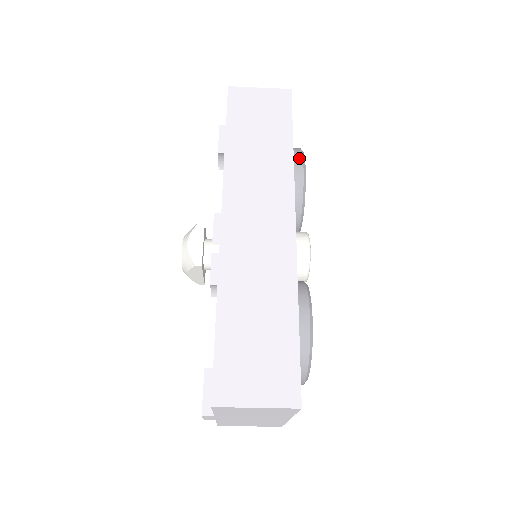
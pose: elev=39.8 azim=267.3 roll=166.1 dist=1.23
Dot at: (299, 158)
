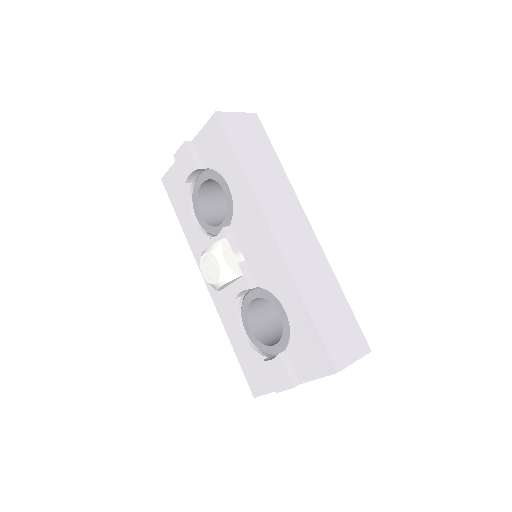
Dot at: occluded
